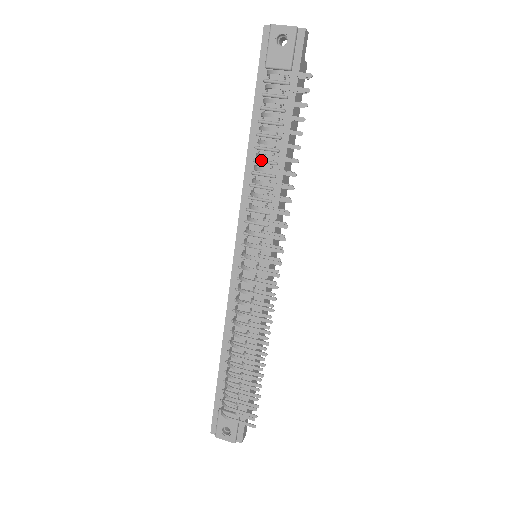
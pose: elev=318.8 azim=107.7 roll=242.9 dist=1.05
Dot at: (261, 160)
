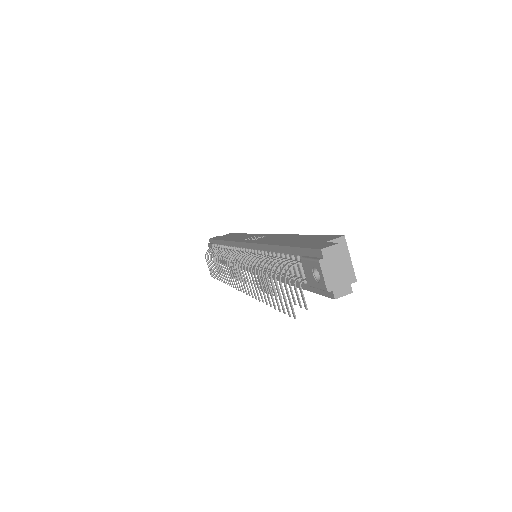
Dot at: (271, 260)
